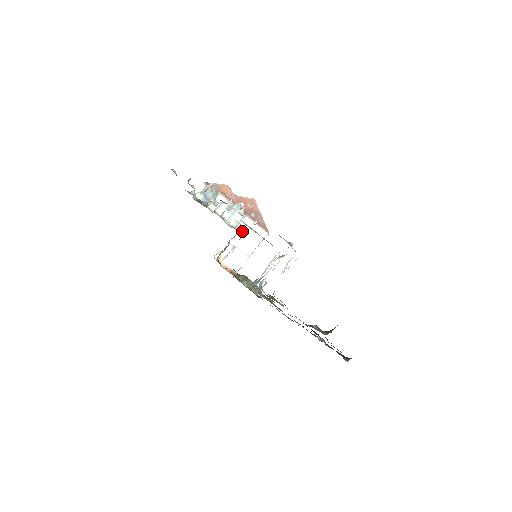
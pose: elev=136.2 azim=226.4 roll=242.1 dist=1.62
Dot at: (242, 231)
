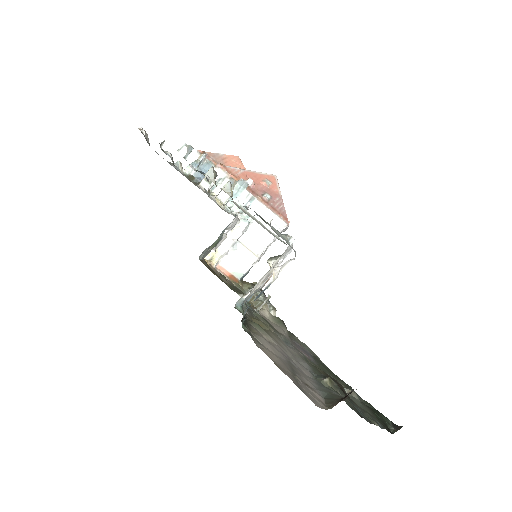
Dot at: (247, 219)
